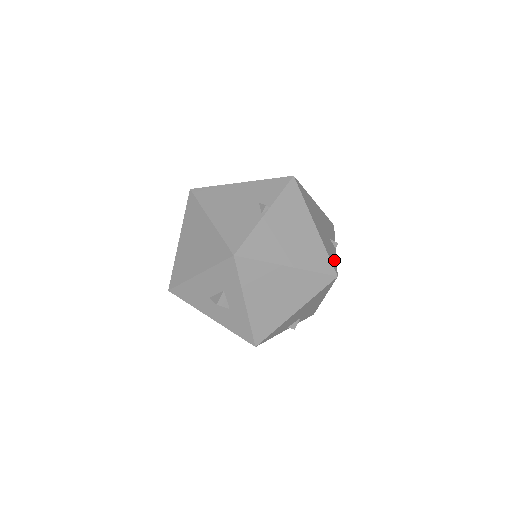
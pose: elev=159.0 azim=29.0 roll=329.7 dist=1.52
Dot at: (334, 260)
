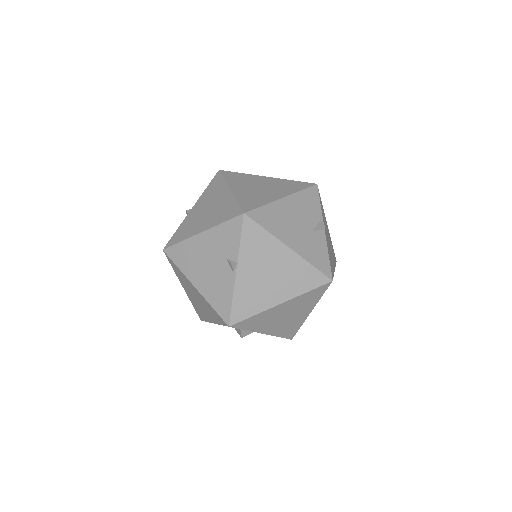
Dot at: (324, 259)
